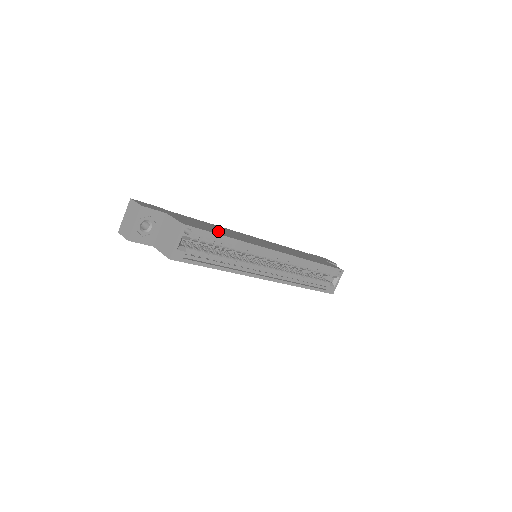
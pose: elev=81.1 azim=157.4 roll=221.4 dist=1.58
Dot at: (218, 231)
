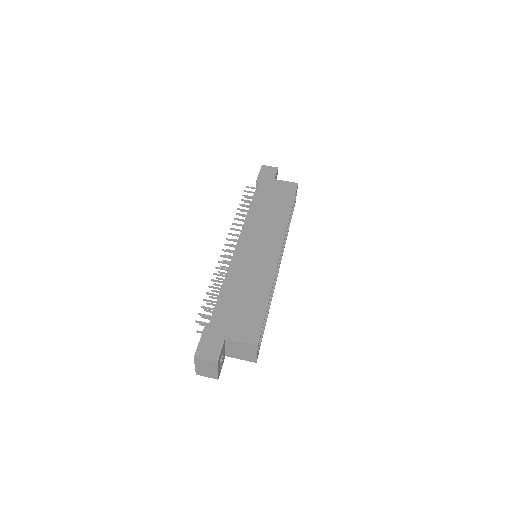
Dot at: (254, 300)
